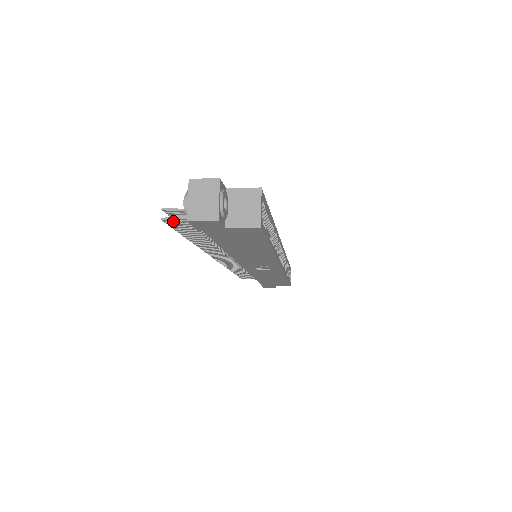
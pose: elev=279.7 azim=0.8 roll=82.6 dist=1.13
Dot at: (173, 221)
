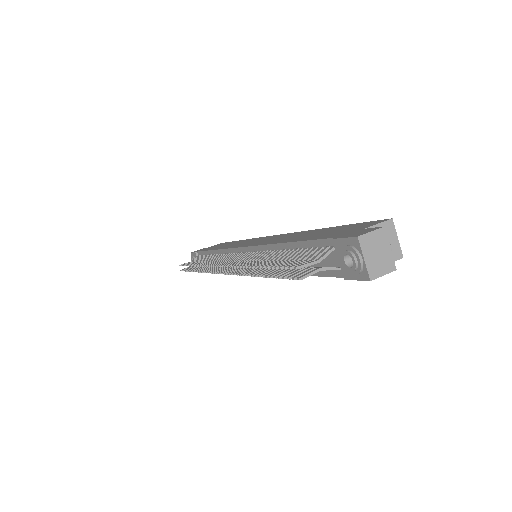
Dot at: (303, 275)
